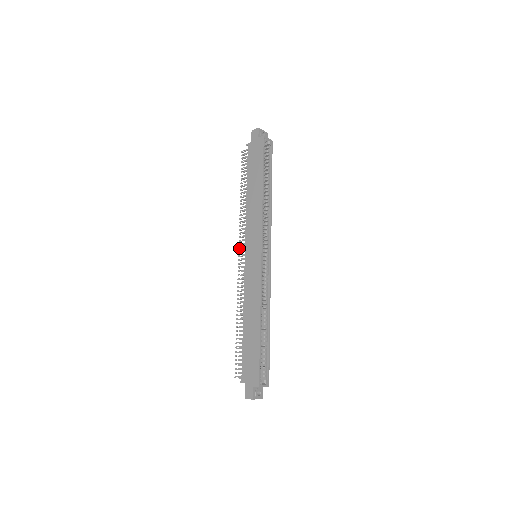
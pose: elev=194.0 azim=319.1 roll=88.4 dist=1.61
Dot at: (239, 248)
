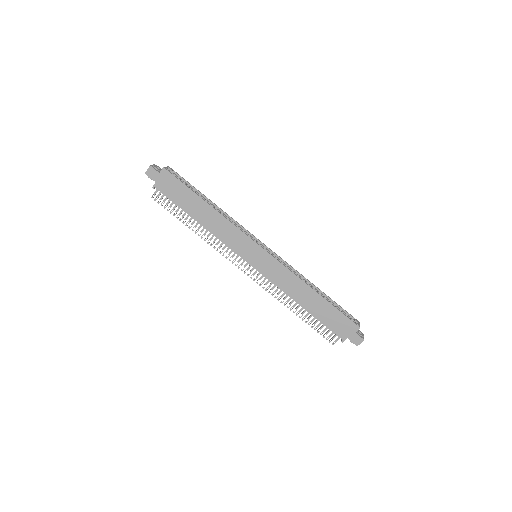
Dot at: (235, 265)
